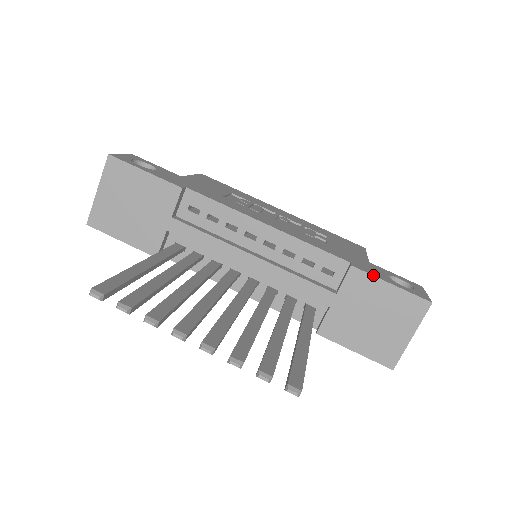
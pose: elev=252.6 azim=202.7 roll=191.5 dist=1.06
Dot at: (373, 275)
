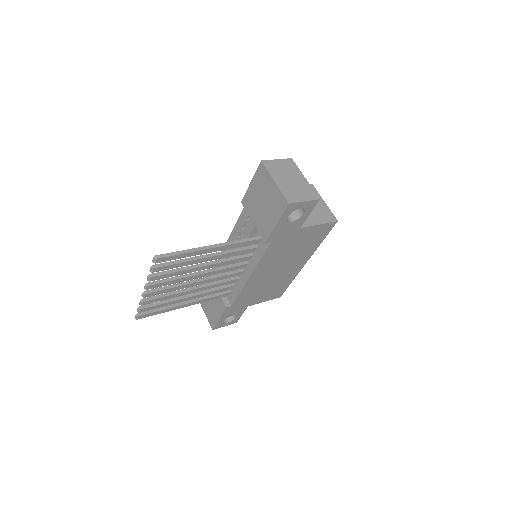
Dot at: (246, 191)
